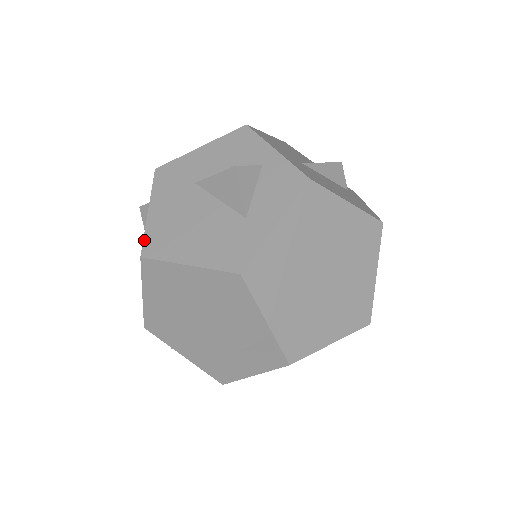
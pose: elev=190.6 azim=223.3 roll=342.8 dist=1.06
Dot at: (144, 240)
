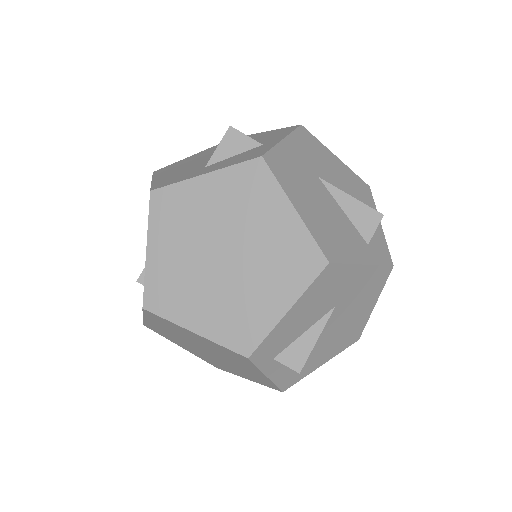
Dot at: (168, 166)
